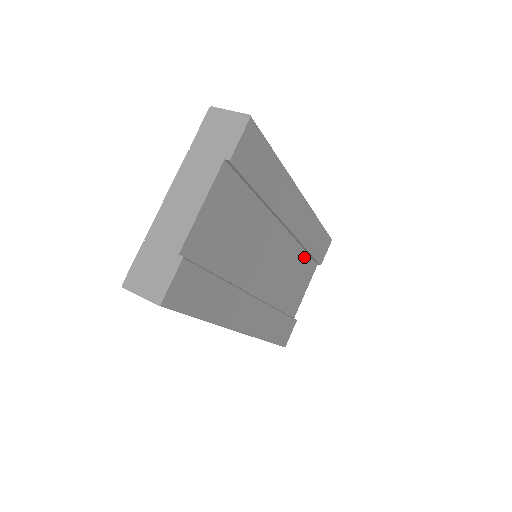
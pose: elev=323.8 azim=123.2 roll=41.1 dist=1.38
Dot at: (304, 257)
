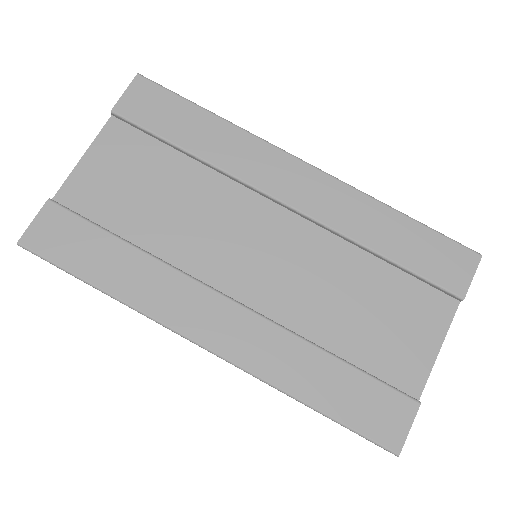
Dot at: (387, 273)
